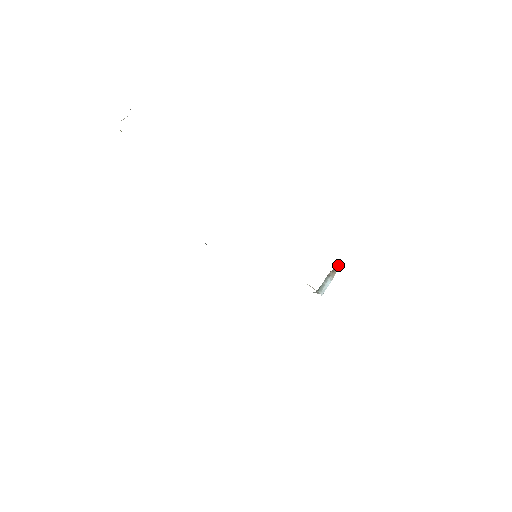
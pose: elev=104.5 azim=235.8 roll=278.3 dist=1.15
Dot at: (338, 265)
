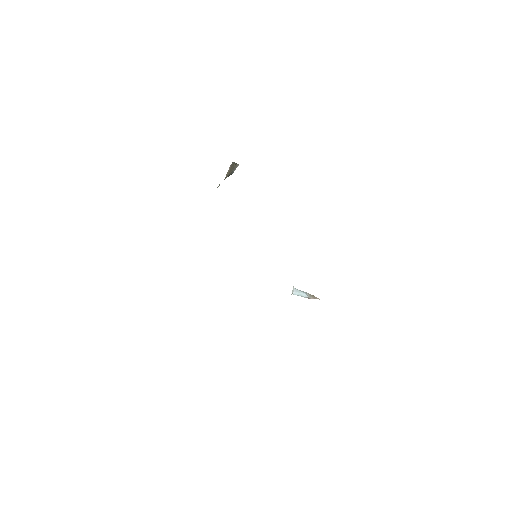
Dot at: (318, 298)
